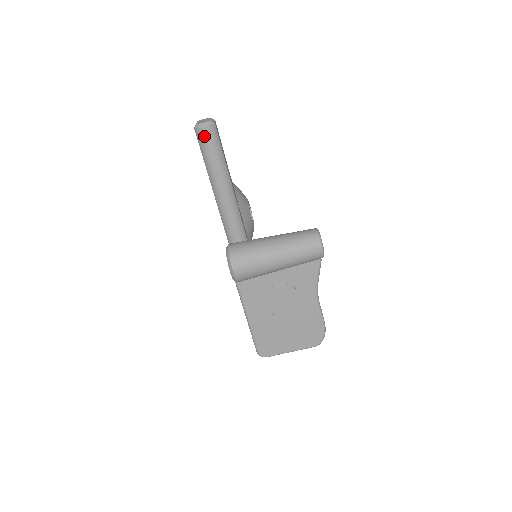
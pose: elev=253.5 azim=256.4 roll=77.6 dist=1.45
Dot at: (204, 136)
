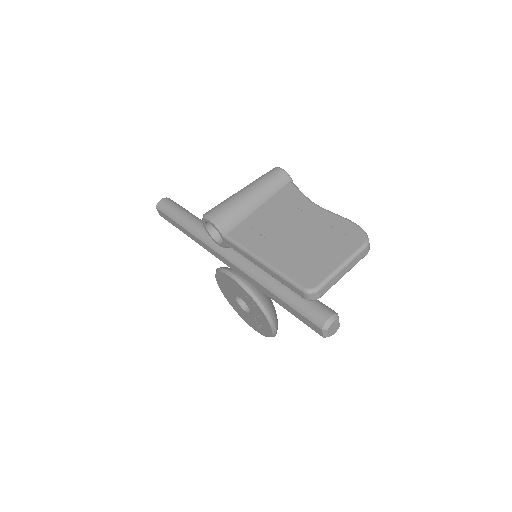
Dot at: (163, 203)
